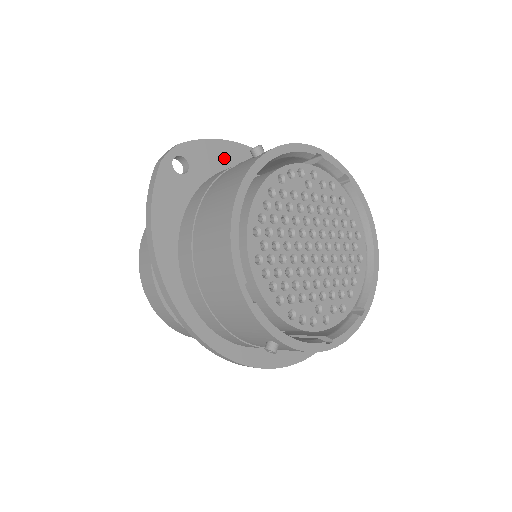
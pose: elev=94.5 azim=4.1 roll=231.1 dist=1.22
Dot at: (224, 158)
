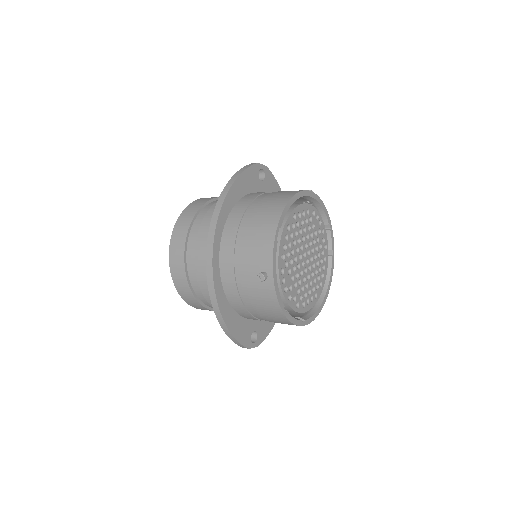
Dot at: occluded
